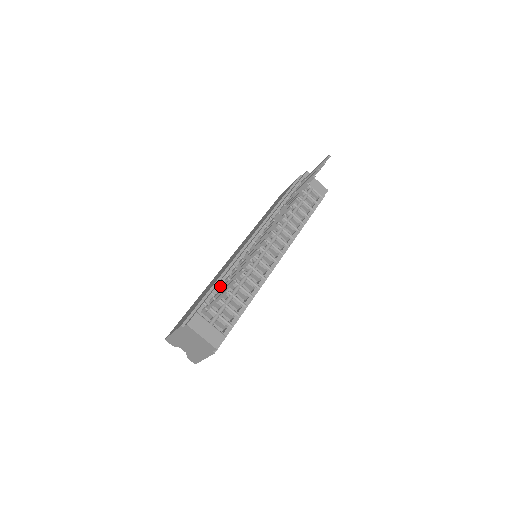
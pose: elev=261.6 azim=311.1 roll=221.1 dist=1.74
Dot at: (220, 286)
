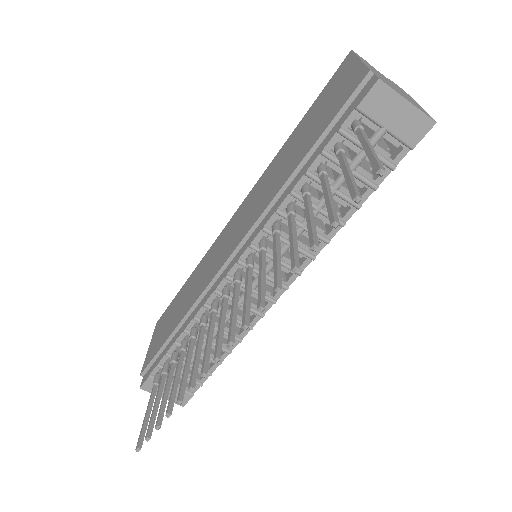
Dot at: (177, 345)
